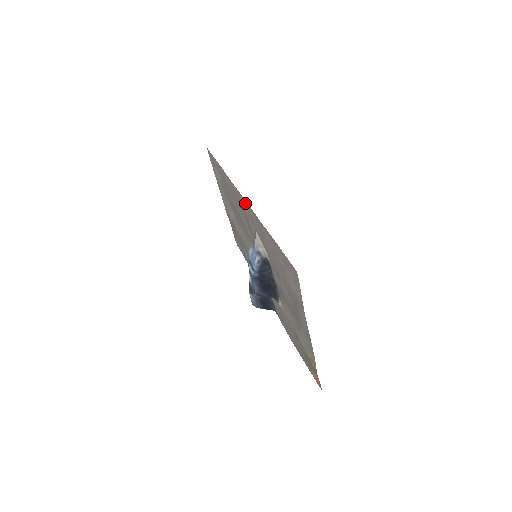
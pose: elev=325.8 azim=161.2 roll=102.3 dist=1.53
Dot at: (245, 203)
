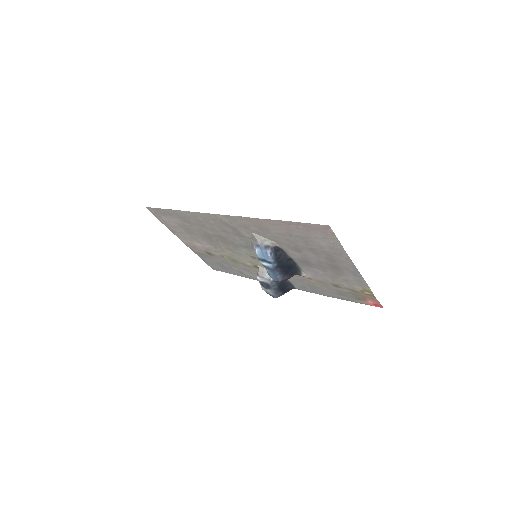
Dot at: (229, 218)
